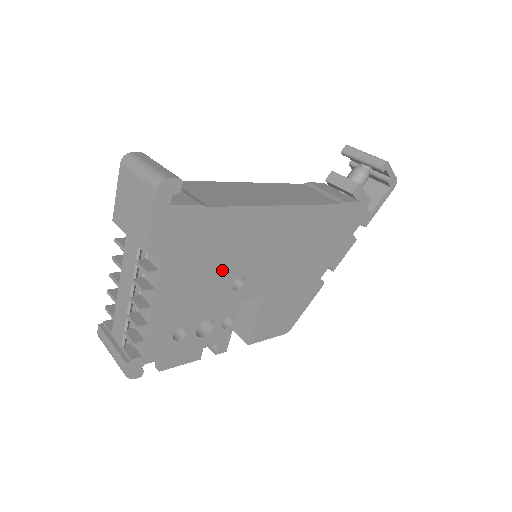
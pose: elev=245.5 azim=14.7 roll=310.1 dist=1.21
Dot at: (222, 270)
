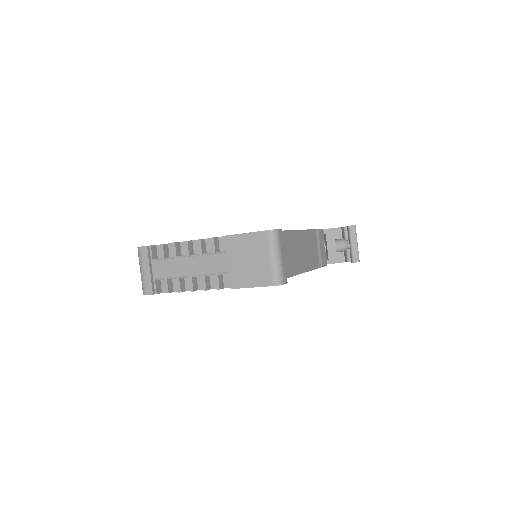
Dot at: occluded
